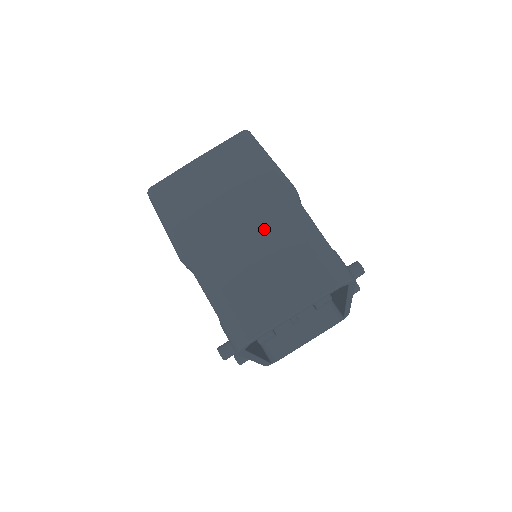
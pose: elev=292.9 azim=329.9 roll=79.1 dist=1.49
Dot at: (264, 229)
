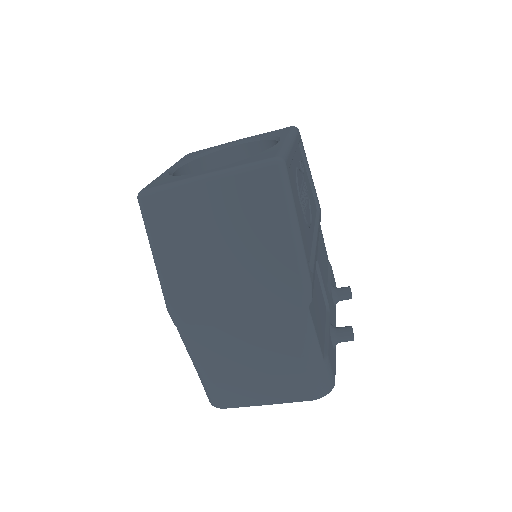
Dot at: (261, 326)
